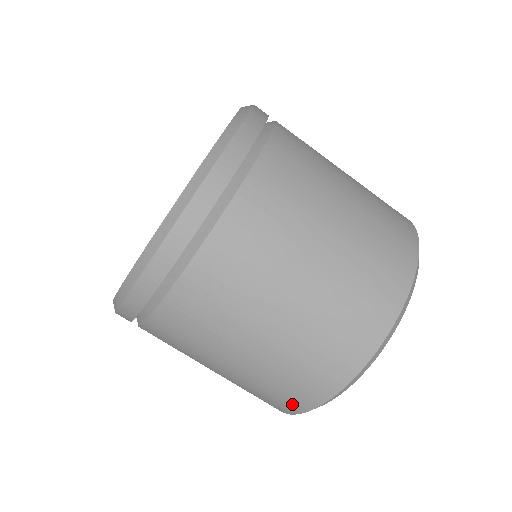
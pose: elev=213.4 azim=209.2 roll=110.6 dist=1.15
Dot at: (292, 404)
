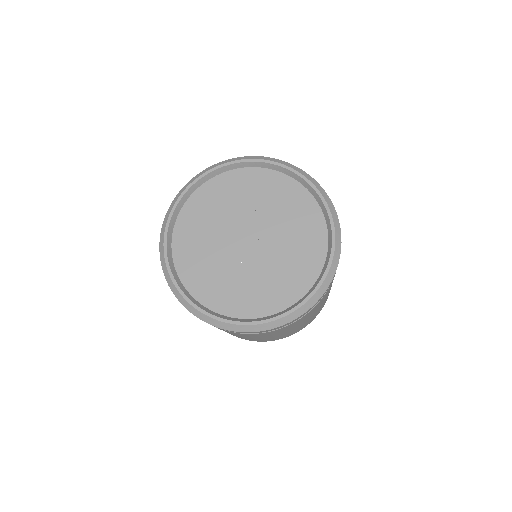
Dot at: occluded
